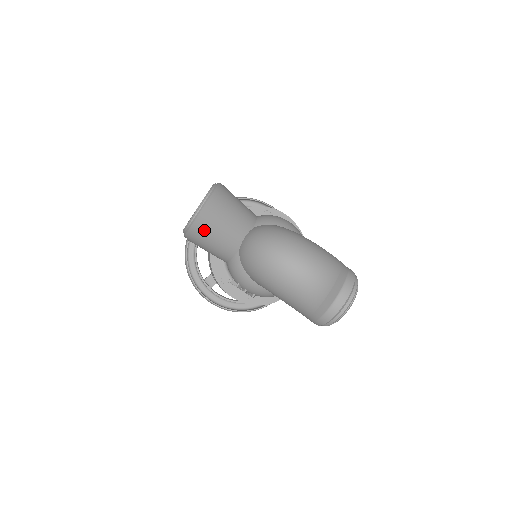
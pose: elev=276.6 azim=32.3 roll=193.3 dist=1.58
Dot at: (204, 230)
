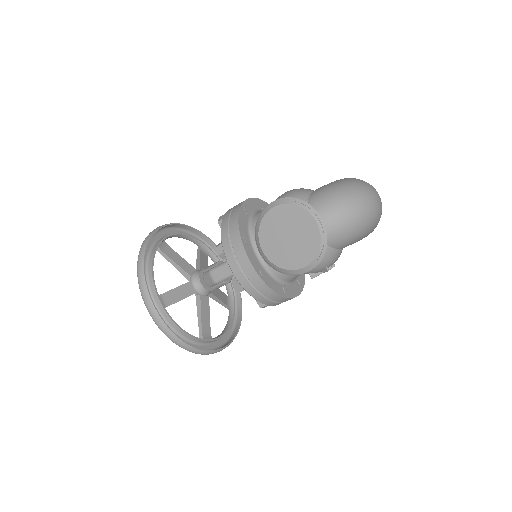
Dot at: occluded
